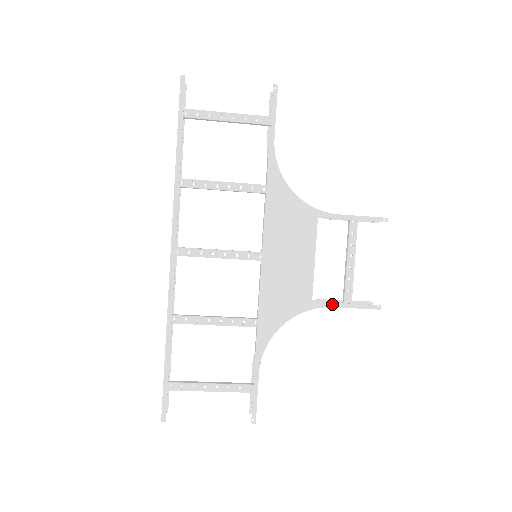
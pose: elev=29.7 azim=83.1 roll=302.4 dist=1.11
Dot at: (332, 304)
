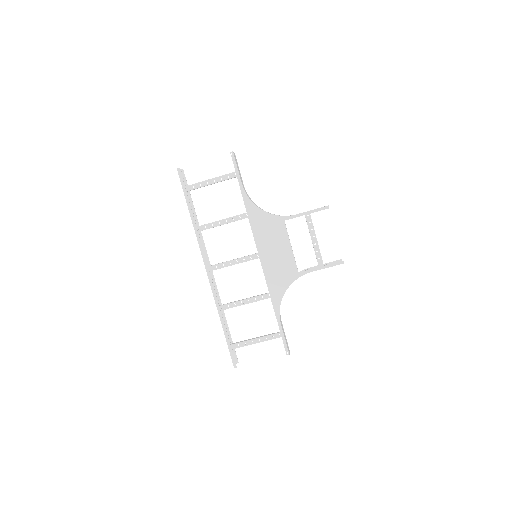
Dot at: (311, 270)
